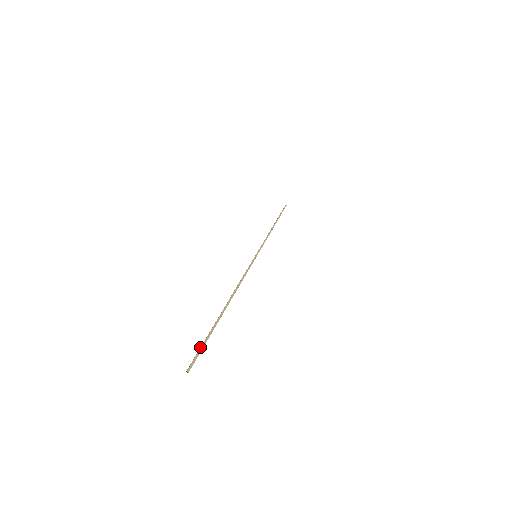
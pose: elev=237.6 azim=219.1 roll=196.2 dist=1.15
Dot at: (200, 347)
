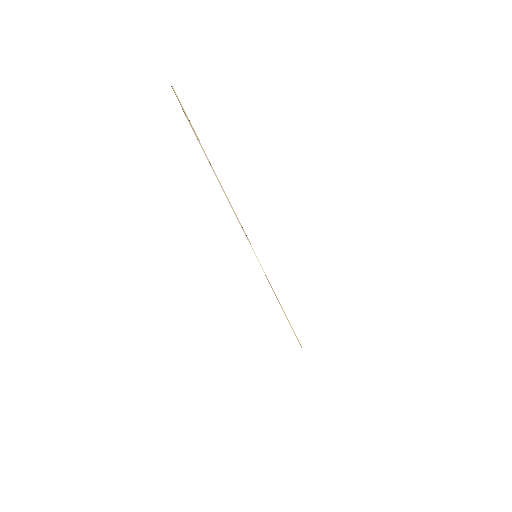
Dot at: (187, 118)
